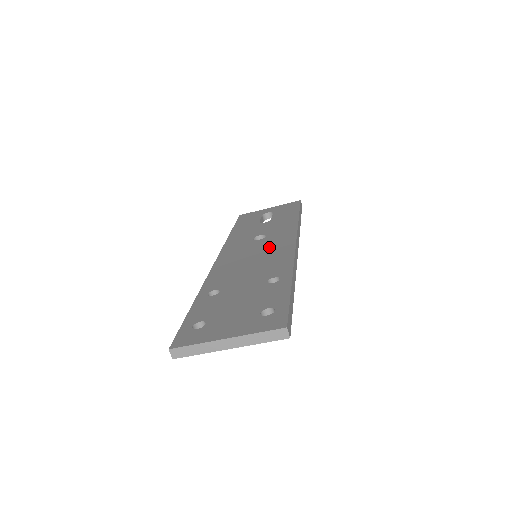
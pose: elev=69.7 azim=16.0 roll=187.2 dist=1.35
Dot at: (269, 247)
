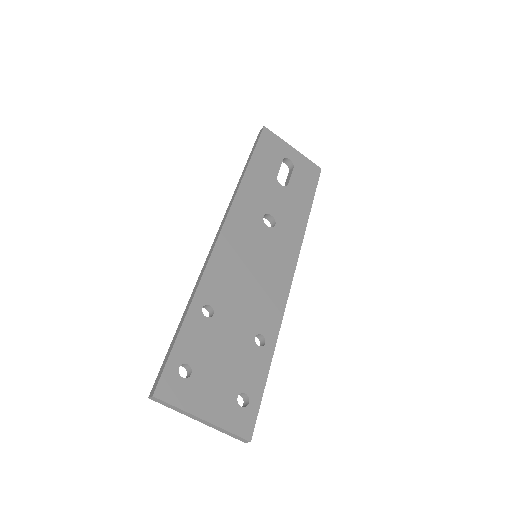
Dot at: (272, 258)
